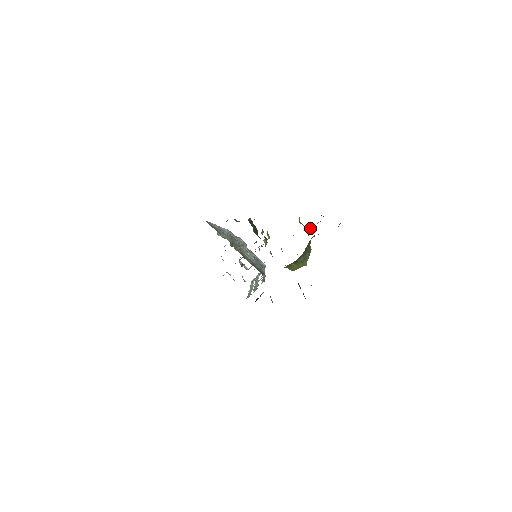
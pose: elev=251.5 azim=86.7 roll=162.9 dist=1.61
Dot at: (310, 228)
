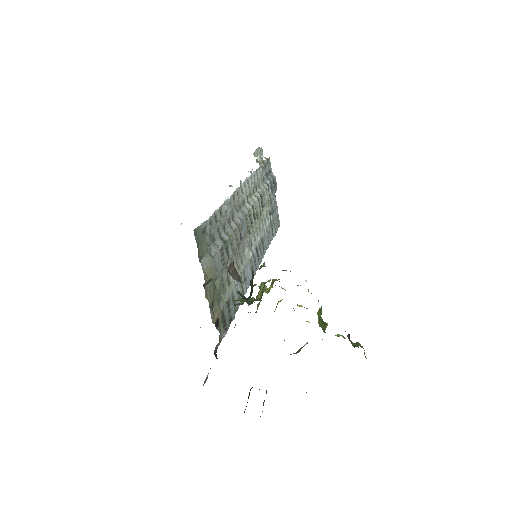
Dot at: (325, 327)
